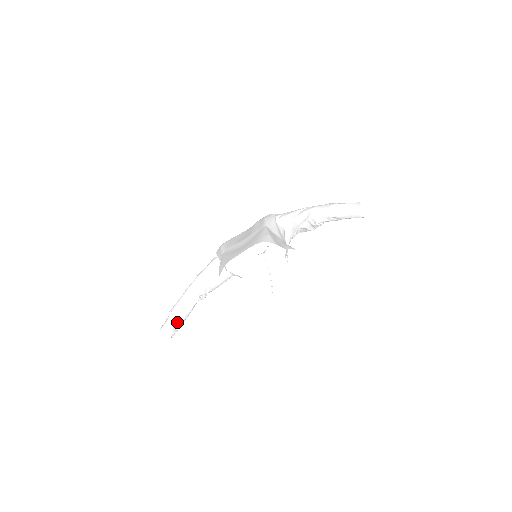
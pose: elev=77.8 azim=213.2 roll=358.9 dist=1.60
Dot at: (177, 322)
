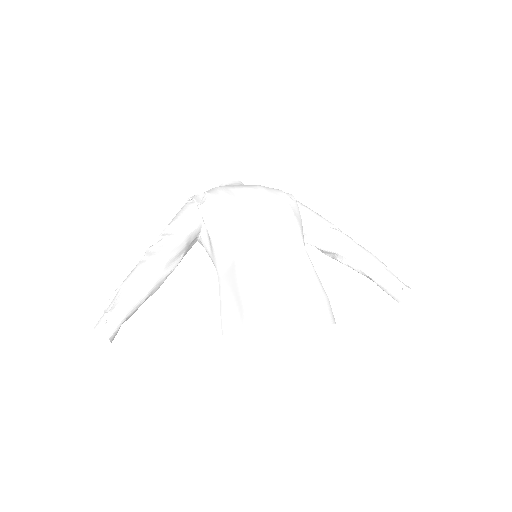
Dot at: (126, 320)
